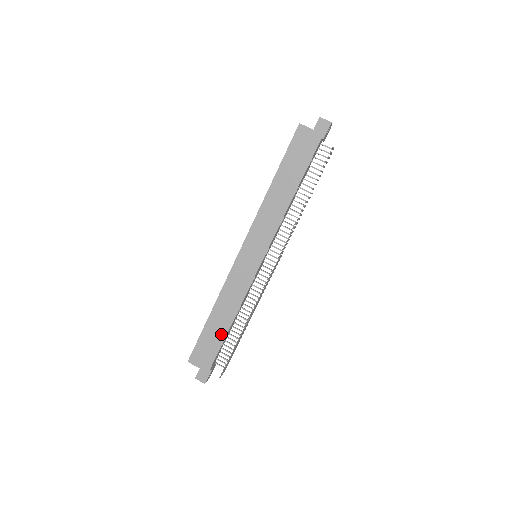
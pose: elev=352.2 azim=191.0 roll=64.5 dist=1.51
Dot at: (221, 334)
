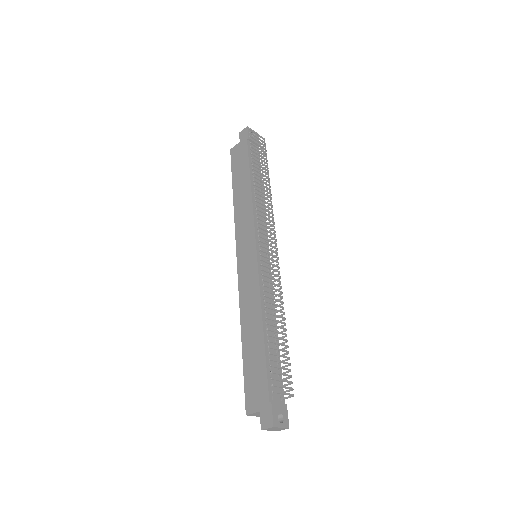
Dot at: (259, 350)
